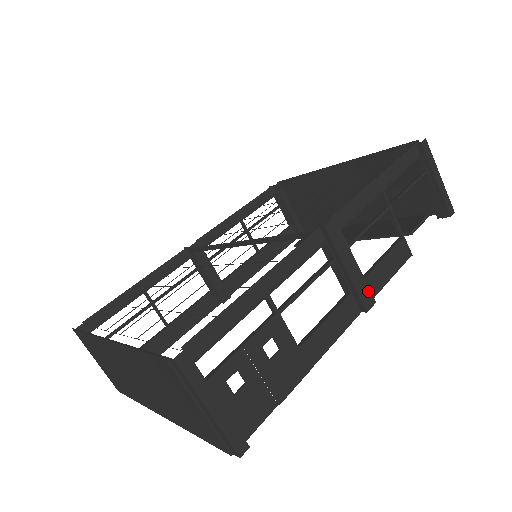
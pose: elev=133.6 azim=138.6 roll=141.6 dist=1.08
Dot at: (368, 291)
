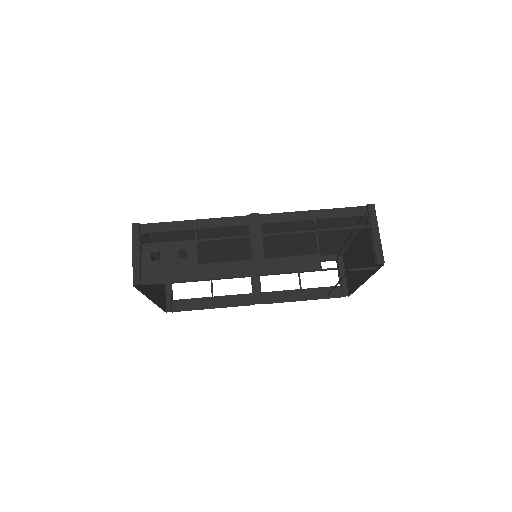
Dot at: (262, 263)
